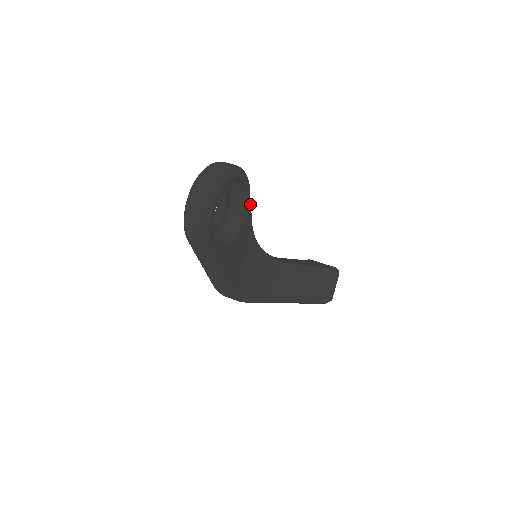
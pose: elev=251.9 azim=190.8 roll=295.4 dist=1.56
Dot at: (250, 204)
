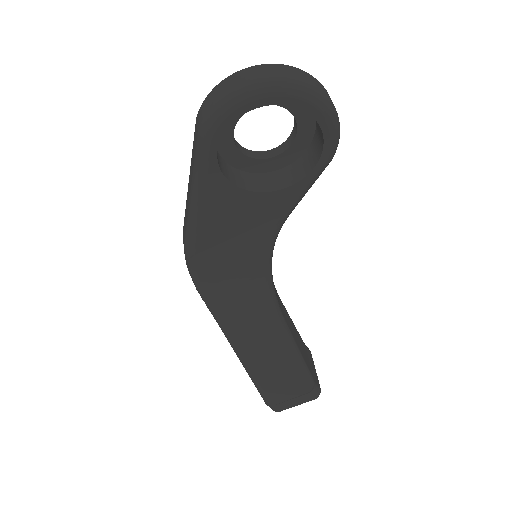
Dot at: (307, 186)
